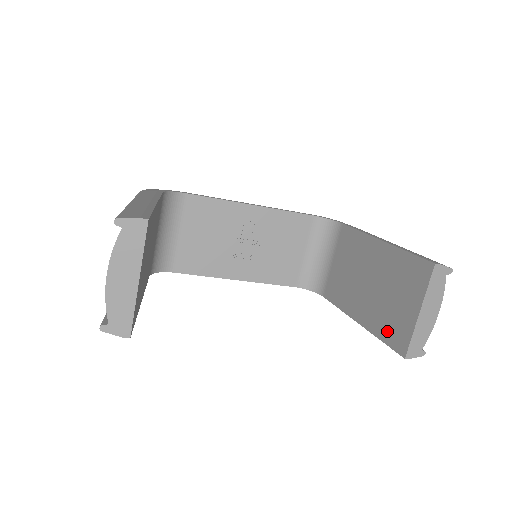
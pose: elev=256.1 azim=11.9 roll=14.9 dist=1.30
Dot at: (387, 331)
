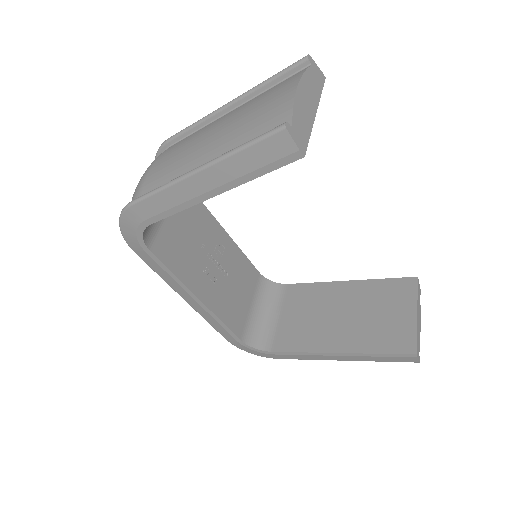
Dot at: (383, 342)
